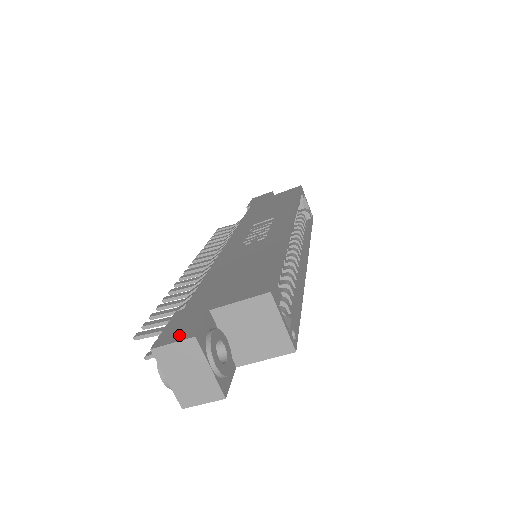
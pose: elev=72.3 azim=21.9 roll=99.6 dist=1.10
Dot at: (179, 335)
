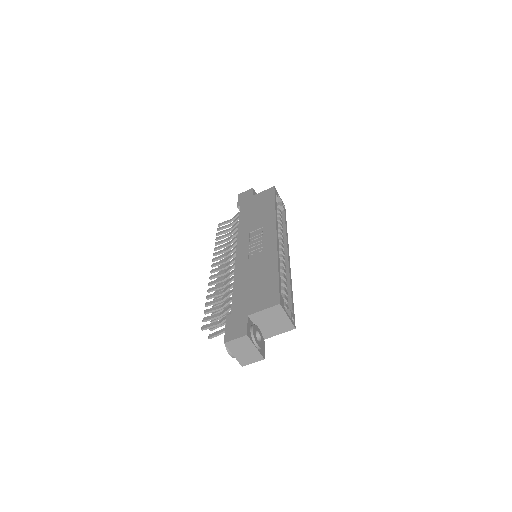
Dot at: (237, 334)
